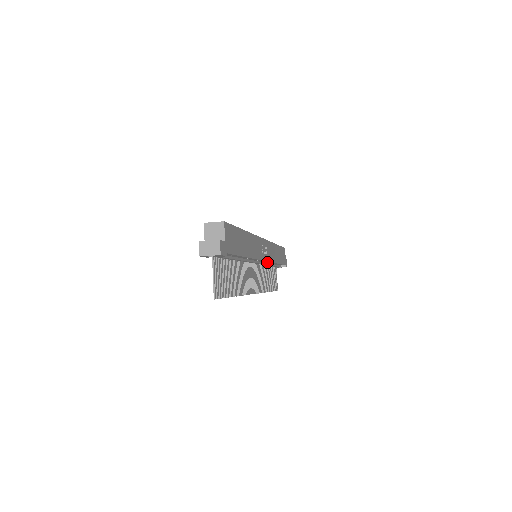
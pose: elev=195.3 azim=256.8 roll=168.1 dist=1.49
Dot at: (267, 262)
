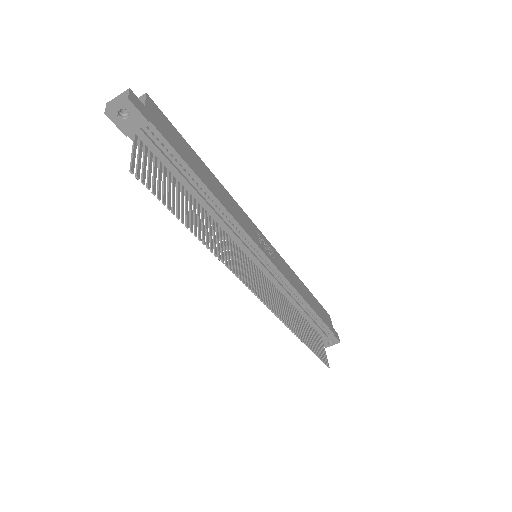
Dot at: (282, 282)
